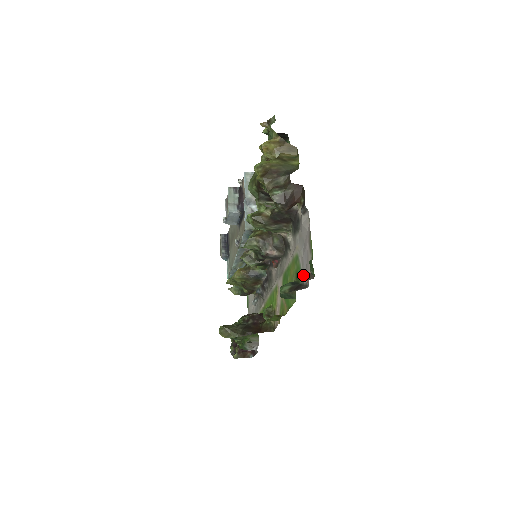
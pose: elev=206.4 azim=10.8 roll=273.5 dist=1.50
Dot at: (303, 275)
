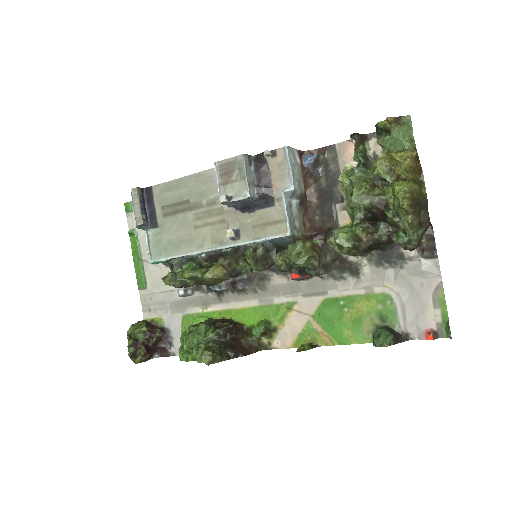
Dot at: (403, 323)
